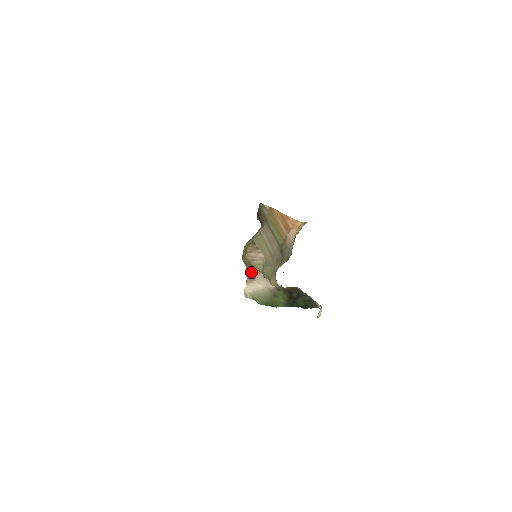
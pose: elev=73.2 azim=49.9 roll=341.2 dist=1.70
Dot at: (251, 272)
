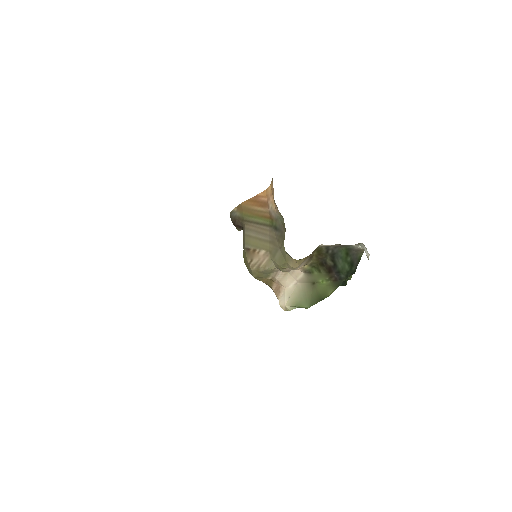
Dot at: (271, 282)
